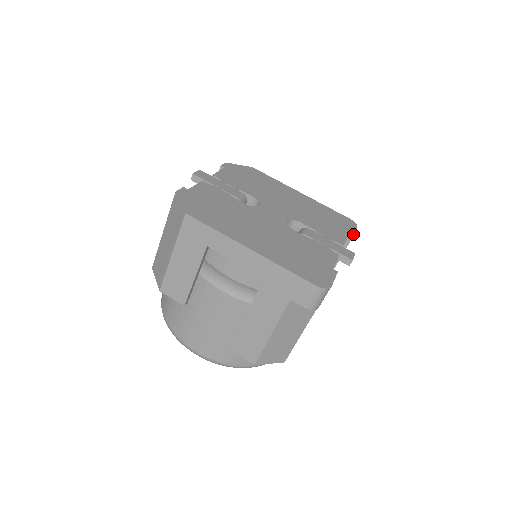
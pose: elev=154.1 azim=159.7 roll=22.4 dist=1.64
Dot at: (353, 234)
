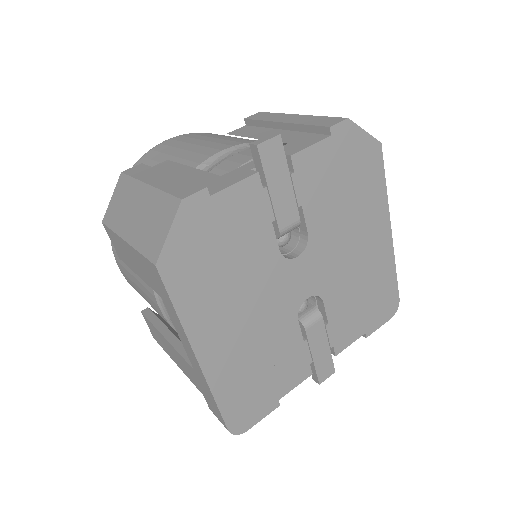
Dot at: (371, 333)
